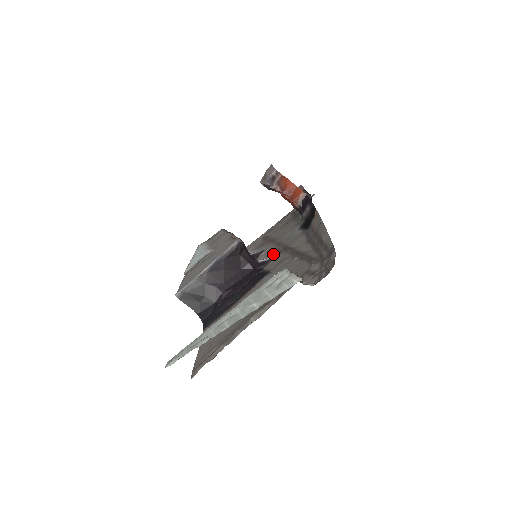
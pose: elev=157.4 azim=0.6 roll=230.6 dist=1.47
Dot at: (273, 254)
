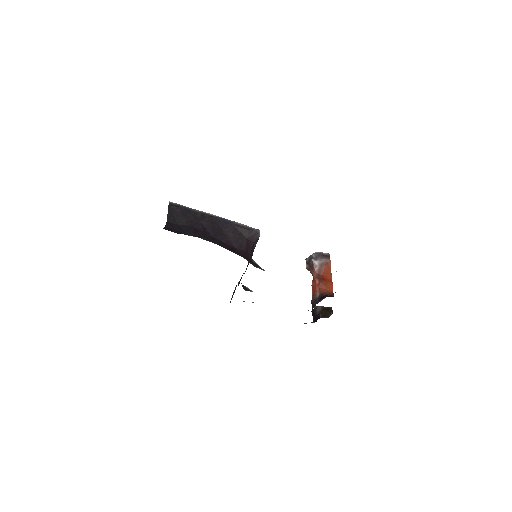
Dot at: occluded
